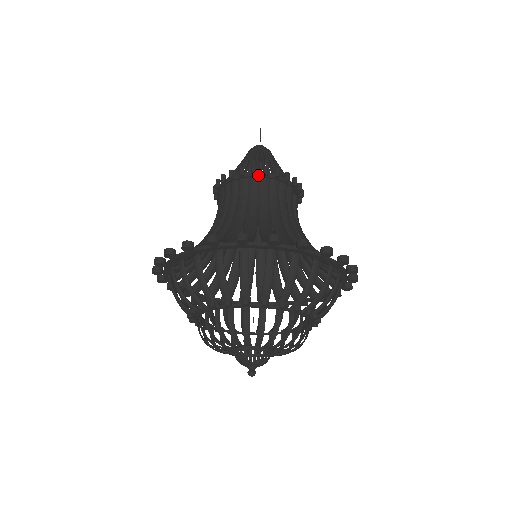
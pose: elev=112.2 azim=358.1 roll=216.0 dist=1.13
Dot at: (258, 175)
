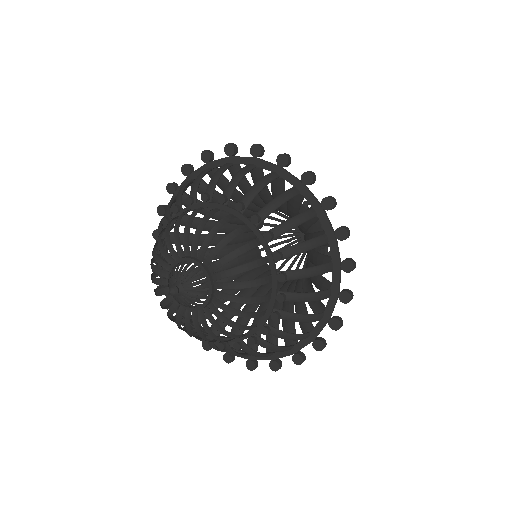
Dot at: occluded
